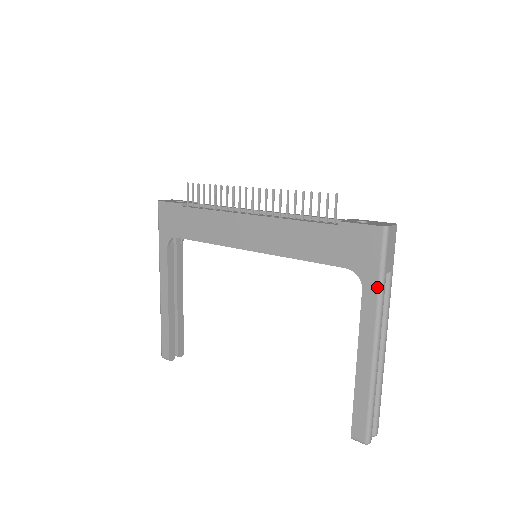
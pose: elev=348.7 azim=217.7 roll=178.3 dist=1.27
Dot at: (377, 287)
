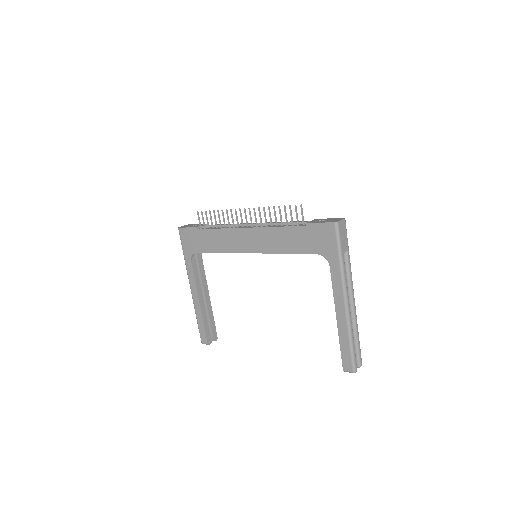
Dot at: (339, 263)
